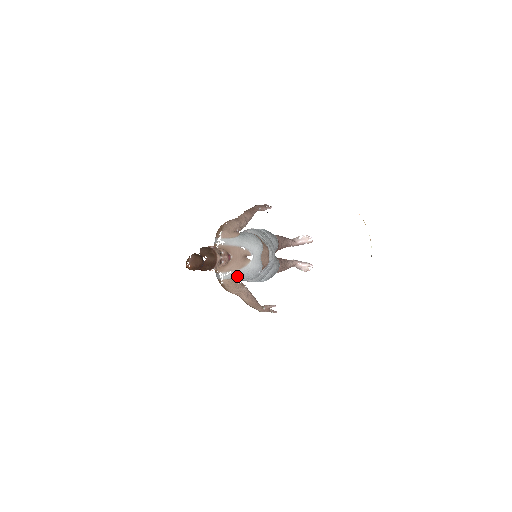
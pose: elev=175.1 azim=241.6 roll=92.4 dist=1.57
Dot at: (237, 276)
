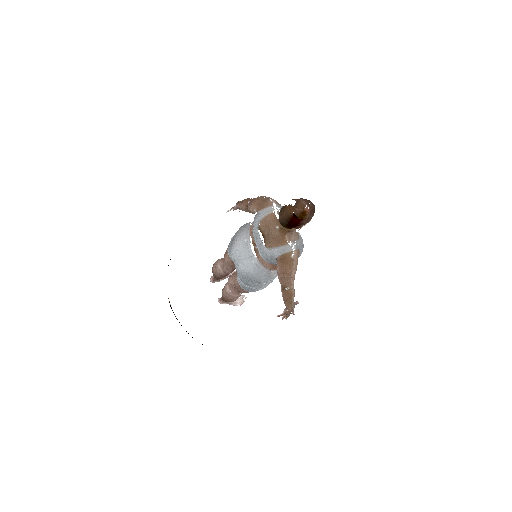
Dot at: (299, 247)
